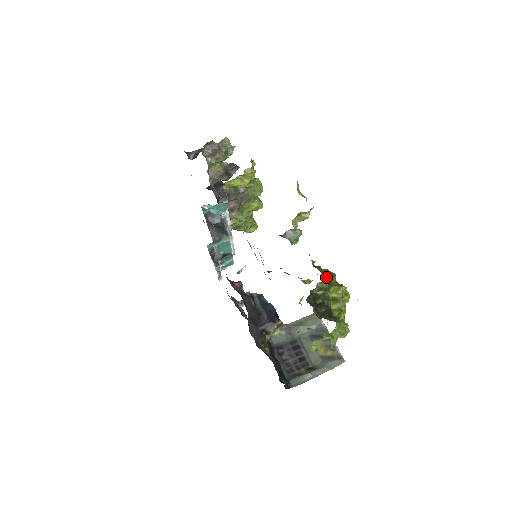
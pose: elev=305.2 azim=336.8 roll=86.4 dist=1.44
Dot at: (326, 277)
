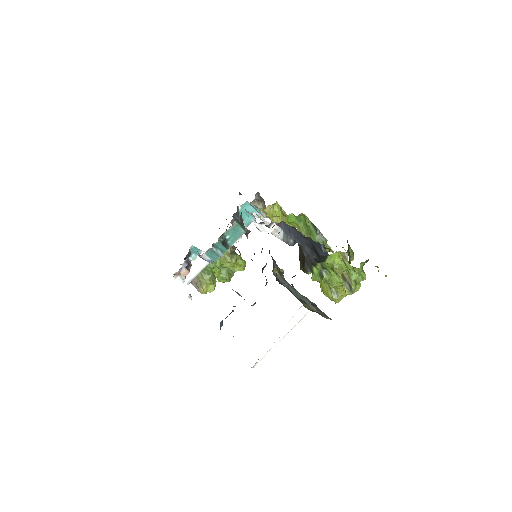
Dot at: (353, 254)
